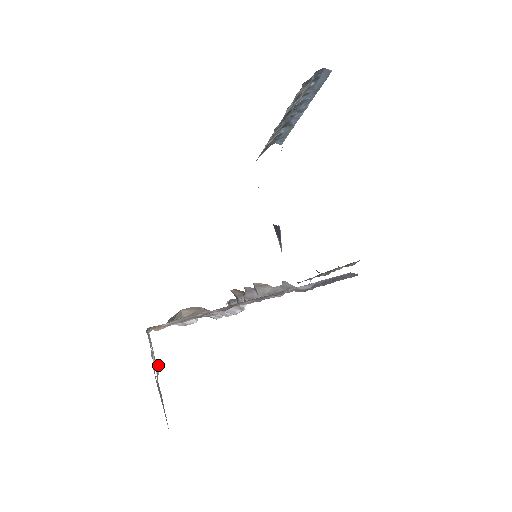
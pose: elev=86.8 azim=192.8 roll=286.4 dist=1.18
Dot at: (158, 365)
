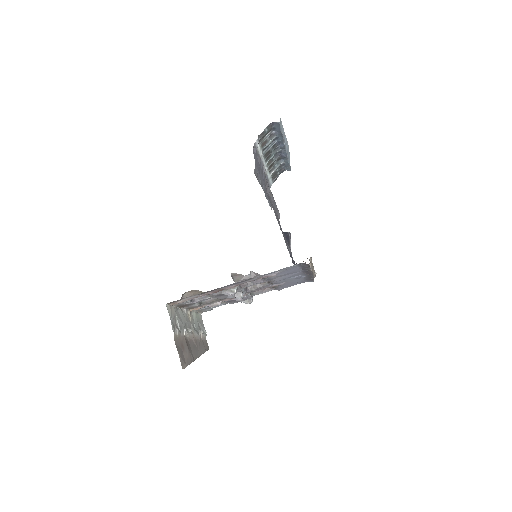
Dot at: (185, 330)
